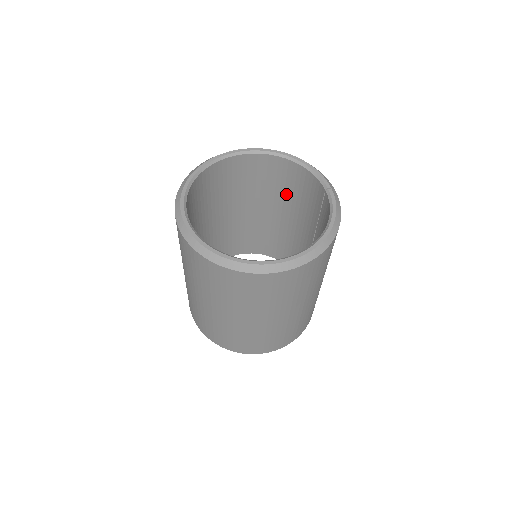
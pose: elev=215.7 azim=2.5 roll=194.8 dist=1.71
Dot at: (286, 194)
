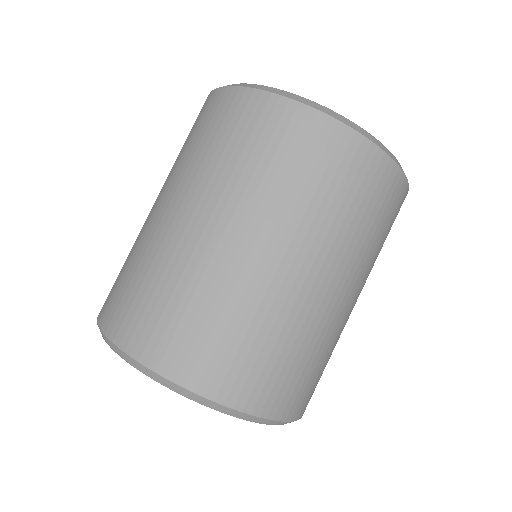
Dot at: occluded
